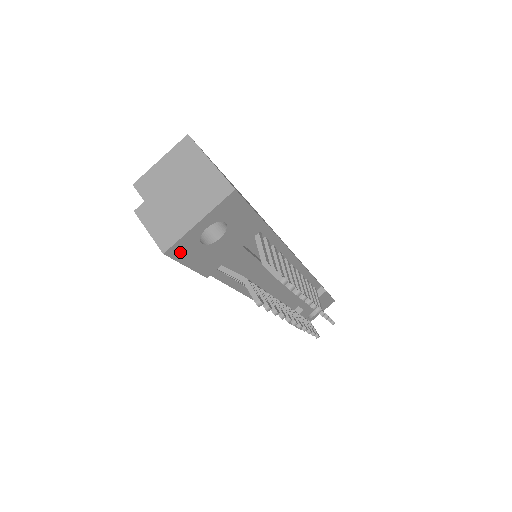
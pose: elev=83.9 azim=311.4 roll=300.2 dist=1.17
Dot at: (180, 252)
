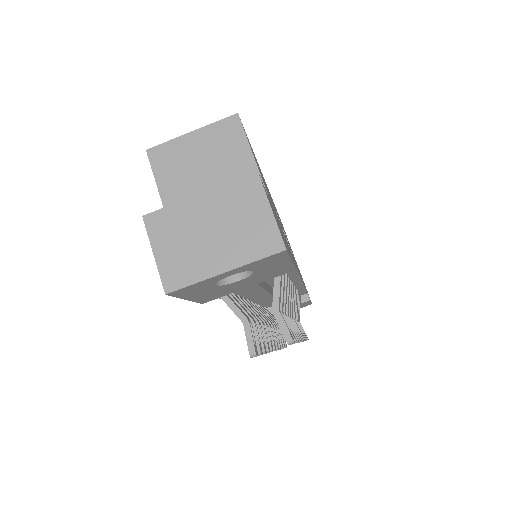
Dot at: (186, 291)
